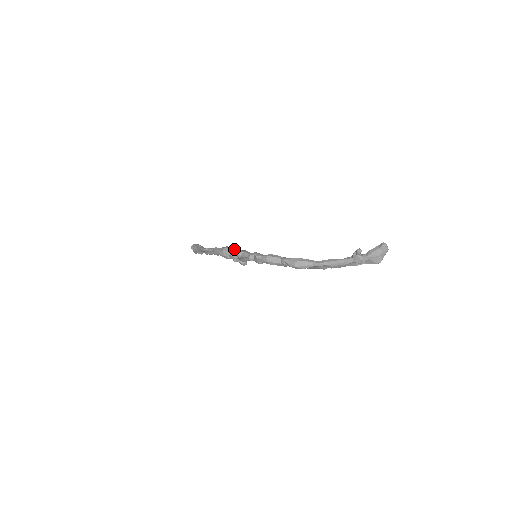
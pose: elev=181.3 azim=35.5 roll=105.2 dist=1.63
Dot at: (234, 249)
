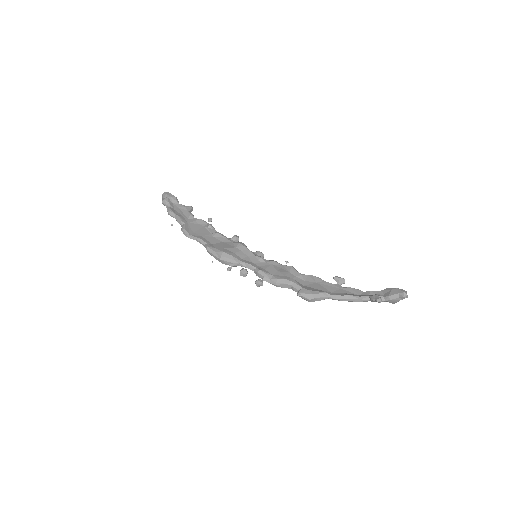
Dot at: (233, 259)
